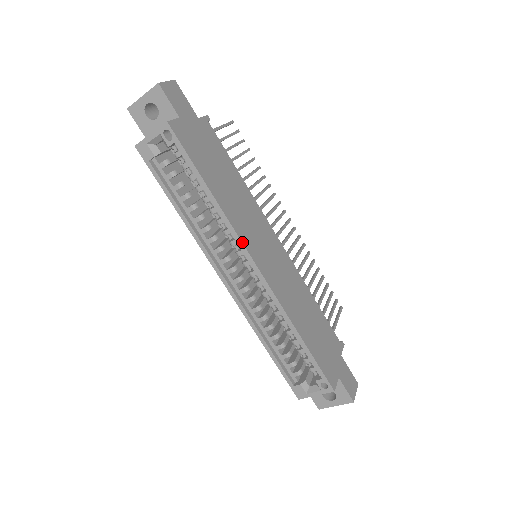
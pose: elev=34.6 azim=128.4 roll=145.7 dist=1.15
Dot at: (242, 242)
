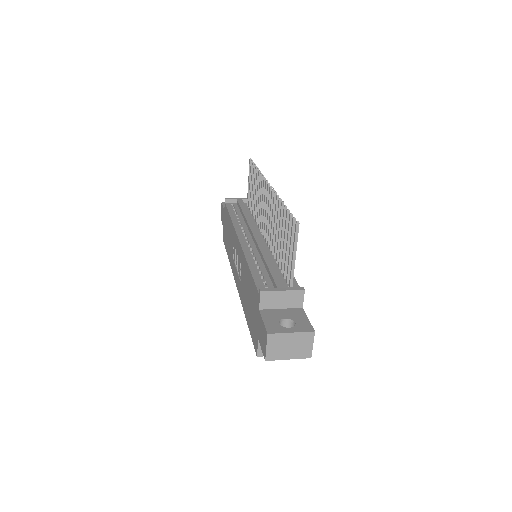
Dot at: occluded
